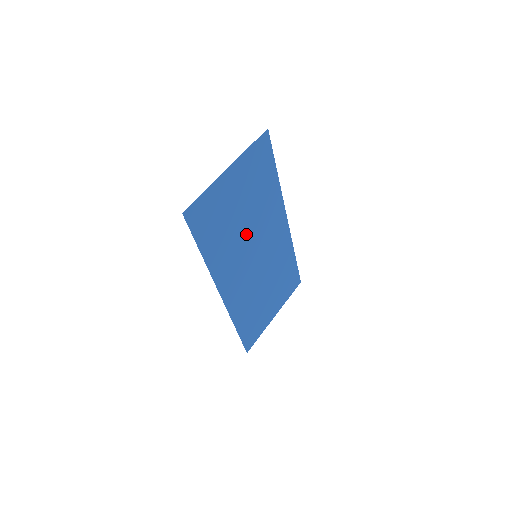
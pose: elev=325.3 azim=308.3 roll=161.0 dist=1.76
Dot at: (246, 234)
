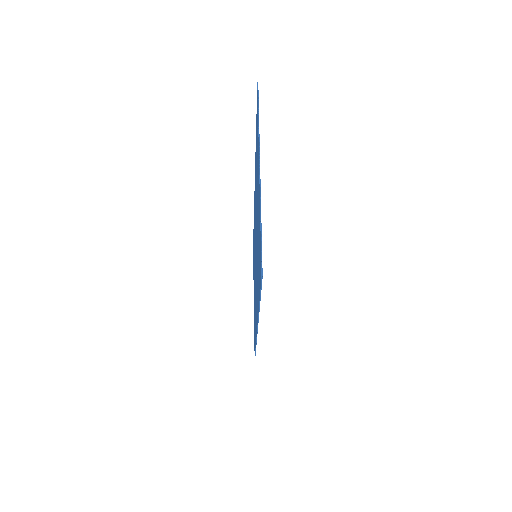
Dot at: occluded
